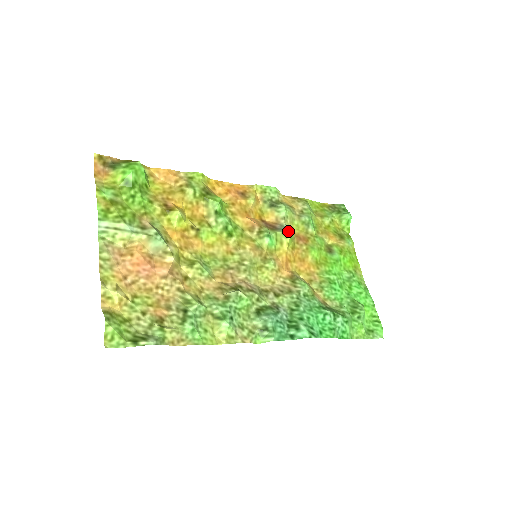
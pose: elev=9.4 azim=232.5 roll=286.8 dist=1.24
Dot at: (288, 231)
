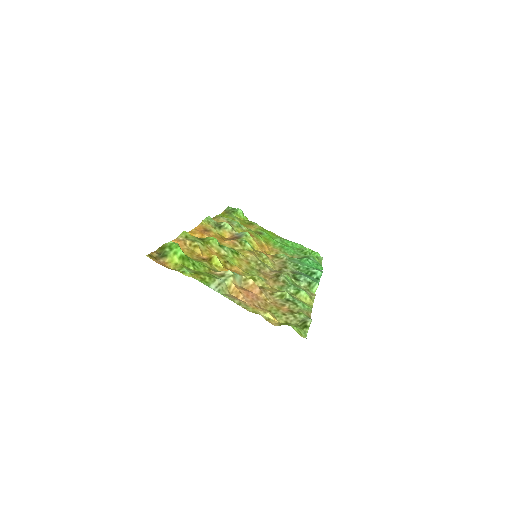
Dot at: (246, 233)
